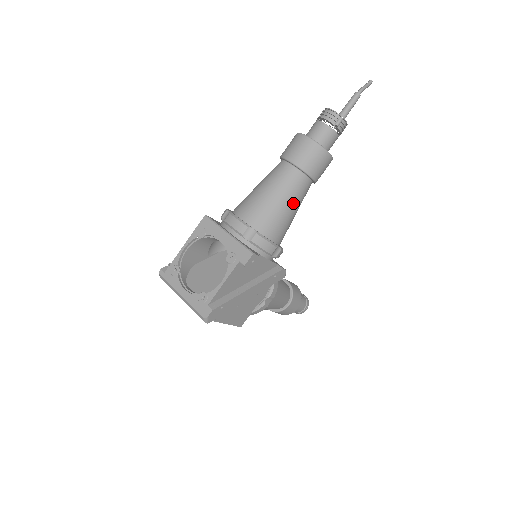
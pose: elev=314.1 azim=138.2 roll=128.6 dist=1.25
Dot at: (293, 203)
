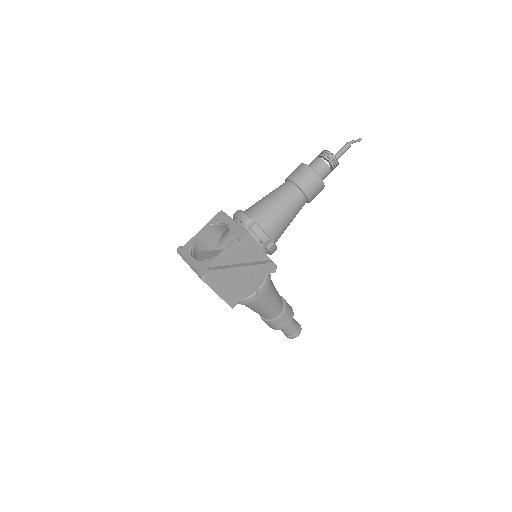
Dot at: (288, 210)
